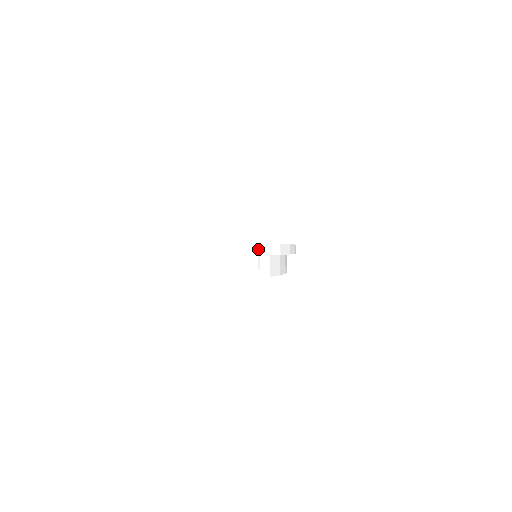
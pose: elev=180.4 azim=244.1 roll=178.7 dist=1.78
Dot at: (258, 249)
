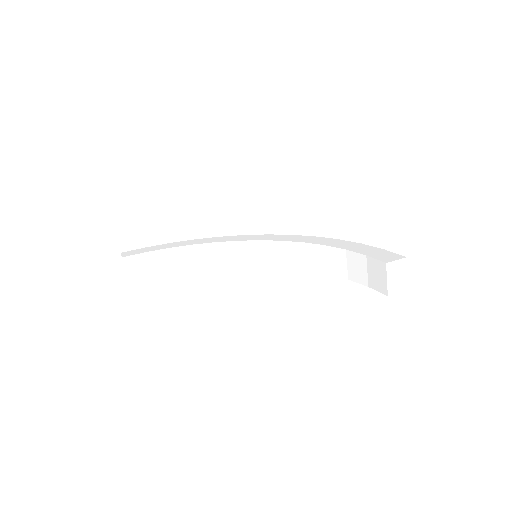
Dot at: (239, 244)
